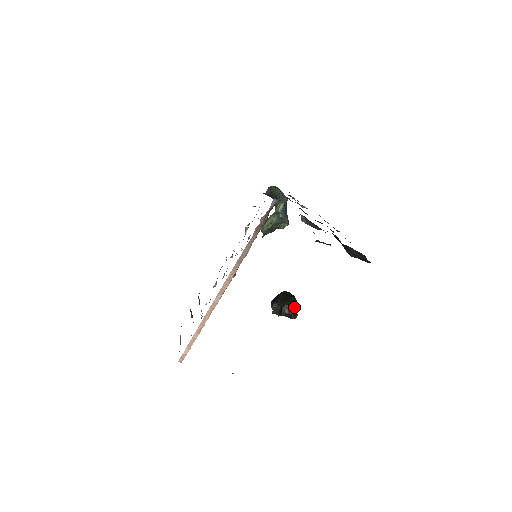
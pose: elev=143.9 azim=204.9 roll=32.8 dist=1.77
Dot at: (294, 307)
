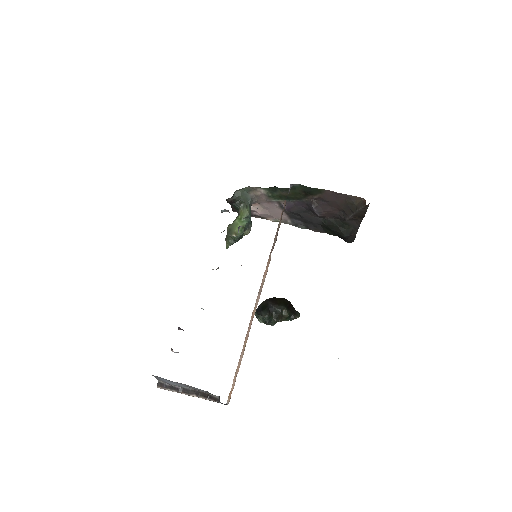
Dot at: (292, 307)
